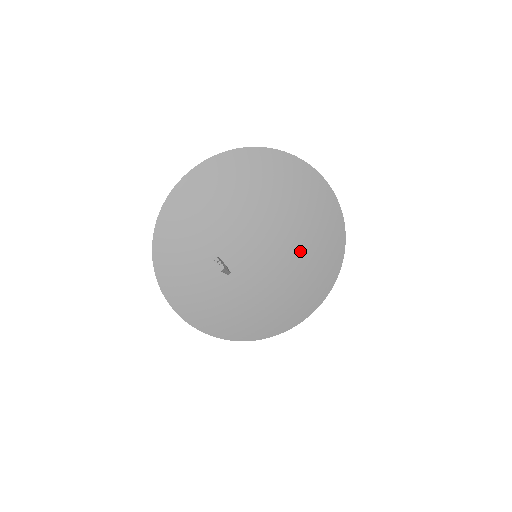
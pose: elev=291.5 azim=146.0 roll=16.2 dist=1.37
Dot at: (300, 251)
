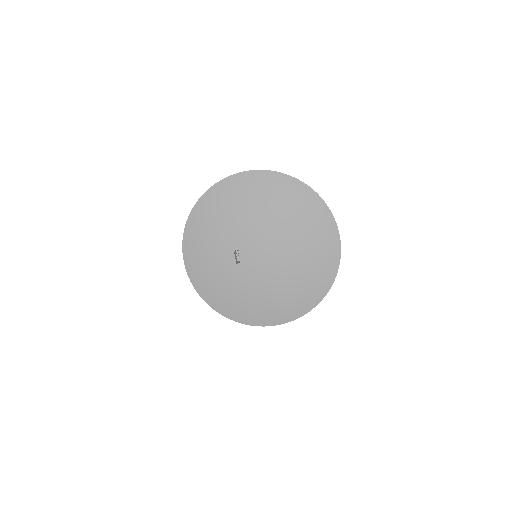
Dot at: (297, 274)
